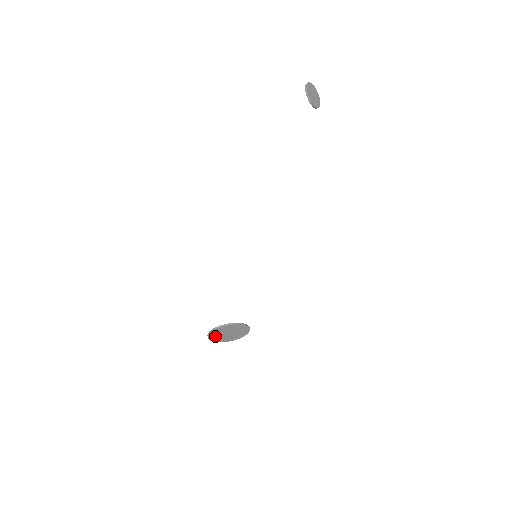
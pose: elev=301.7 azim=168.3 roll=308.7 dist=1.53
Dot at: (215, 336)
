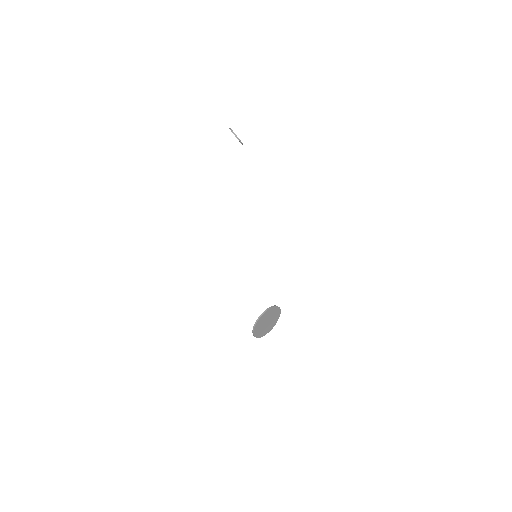
Dot at: (258, 329)
